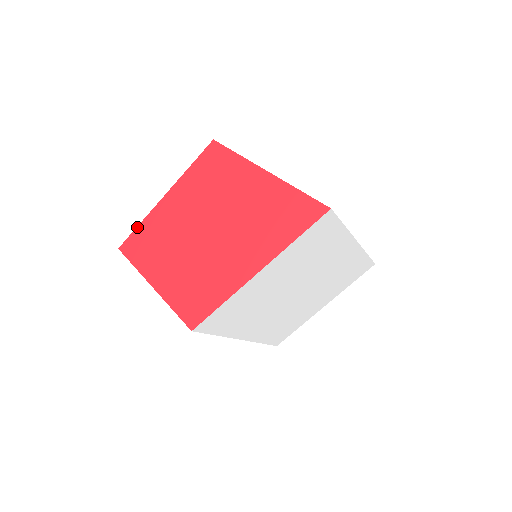
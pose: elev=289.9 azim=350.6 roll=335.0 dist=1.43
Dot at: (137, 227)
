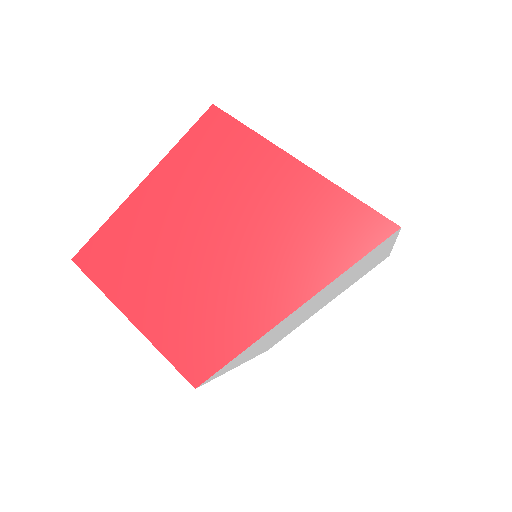
Dot at: (99, 230)
